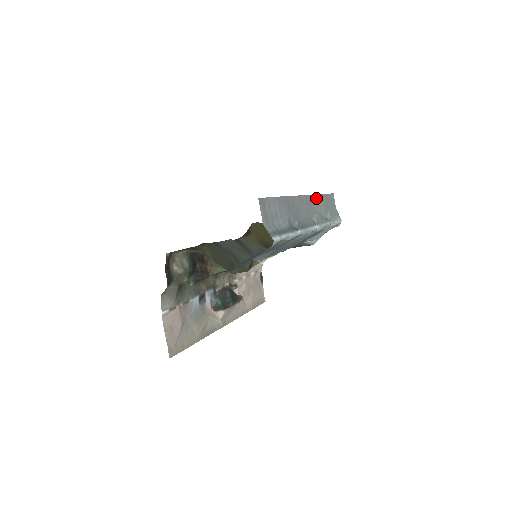
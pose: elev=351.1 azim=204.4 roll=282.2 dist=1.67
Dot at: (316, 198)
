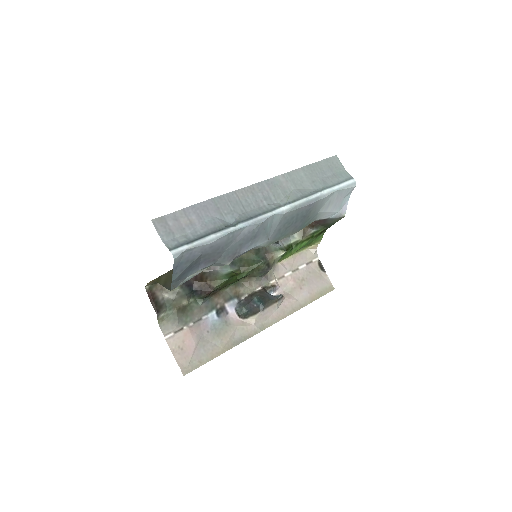
Dot at: (289, 176)
